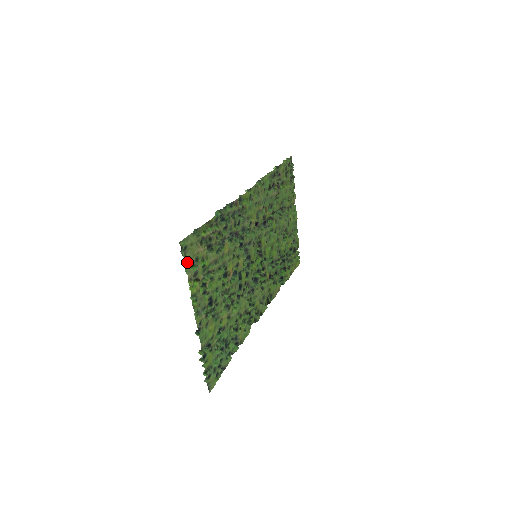
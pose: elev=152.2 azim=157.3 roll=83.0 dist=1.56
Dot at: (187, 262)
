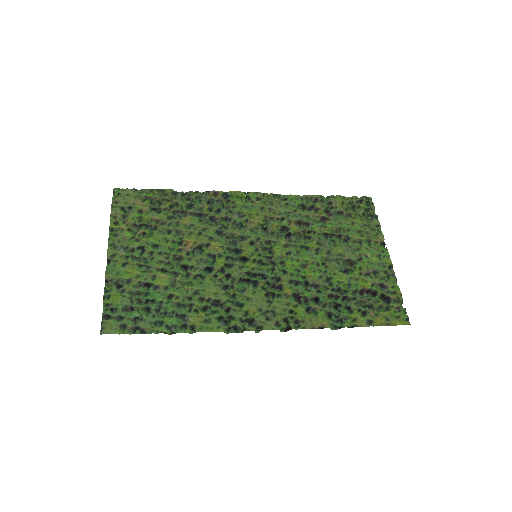
Dot at: (117, 205)
